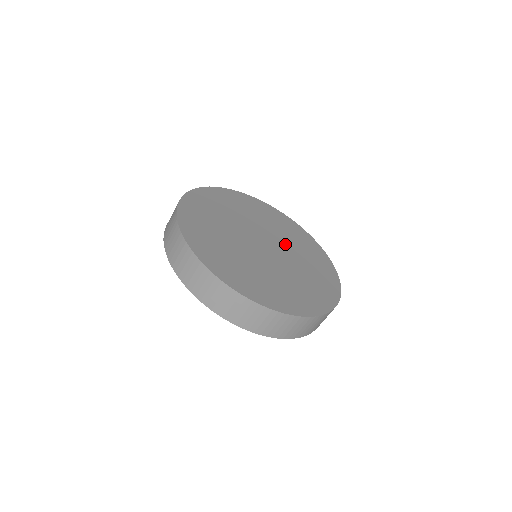
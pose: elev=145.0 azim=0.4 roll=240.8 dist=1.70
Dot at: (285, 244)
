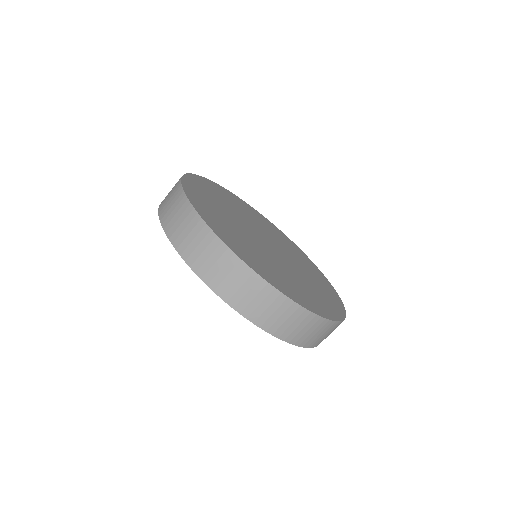
Dot at: (274, 239)
